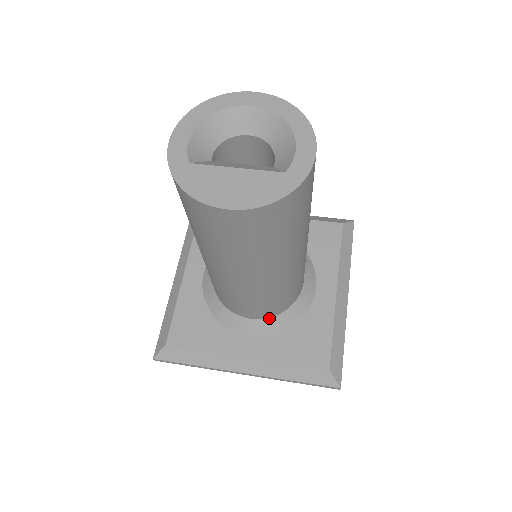
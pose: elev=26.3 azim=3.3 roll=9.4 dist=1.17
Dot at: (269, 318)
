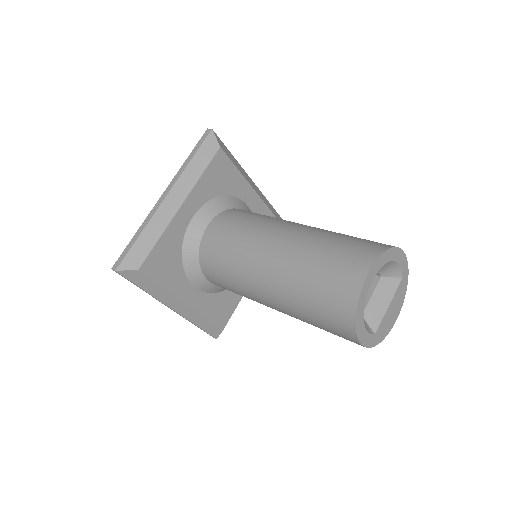
Dot at: occluded
